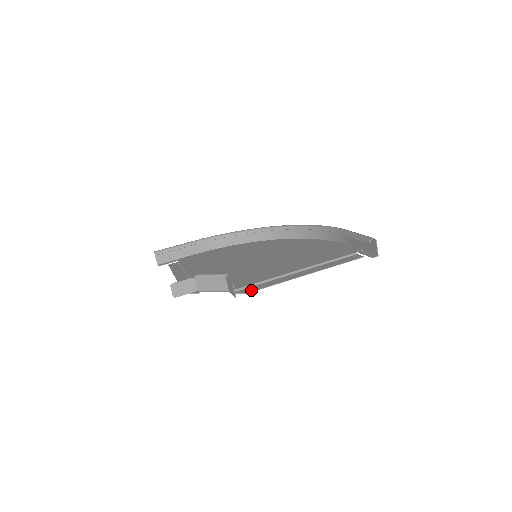
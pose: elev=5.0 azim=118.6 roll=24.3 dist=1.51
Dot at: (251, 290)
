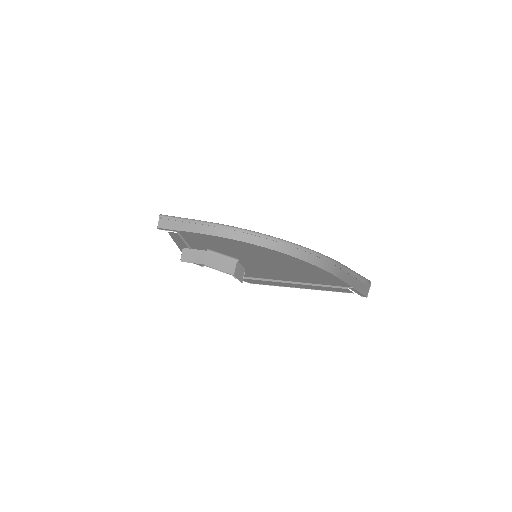
Dot at: (254, 282)
